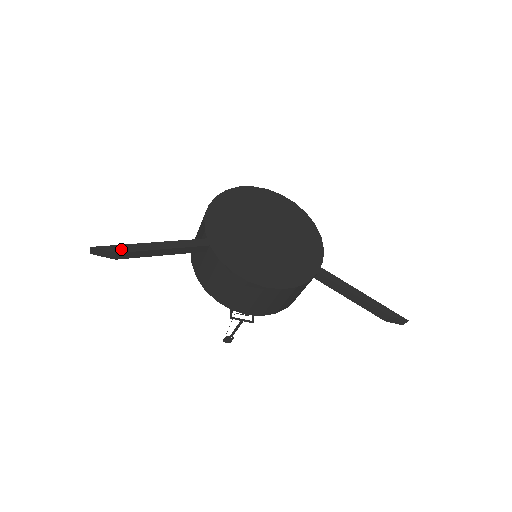
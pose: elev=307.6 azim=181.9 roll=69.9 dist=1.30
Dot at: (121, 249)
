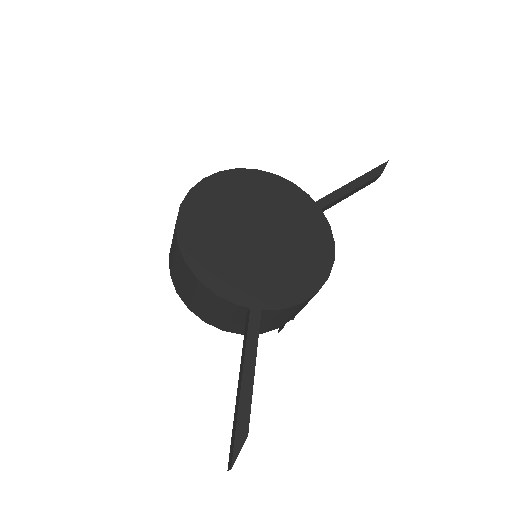
Dot at: (243, 428)
